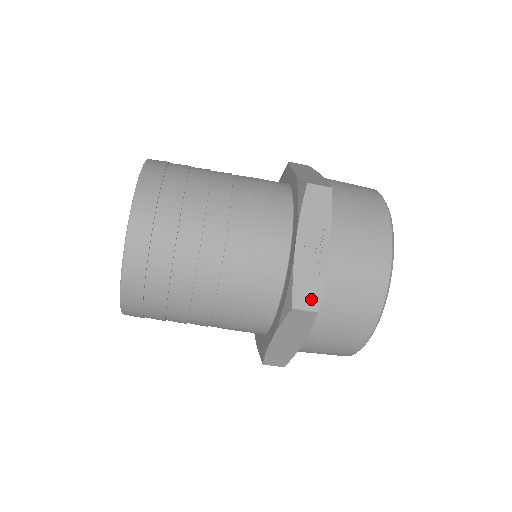
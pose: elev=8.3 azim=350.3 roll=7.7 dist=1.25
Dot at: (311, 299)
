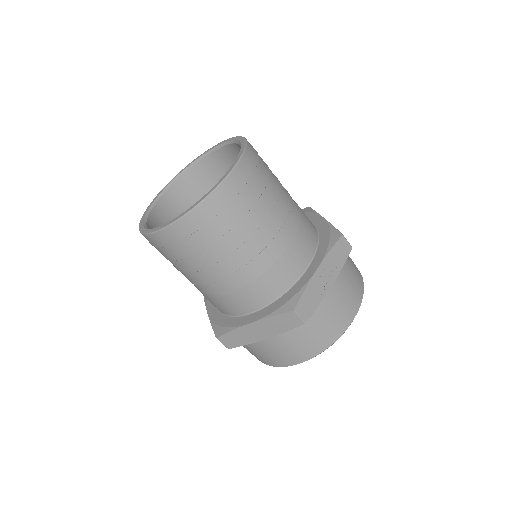
Dot at: (306, 312)
